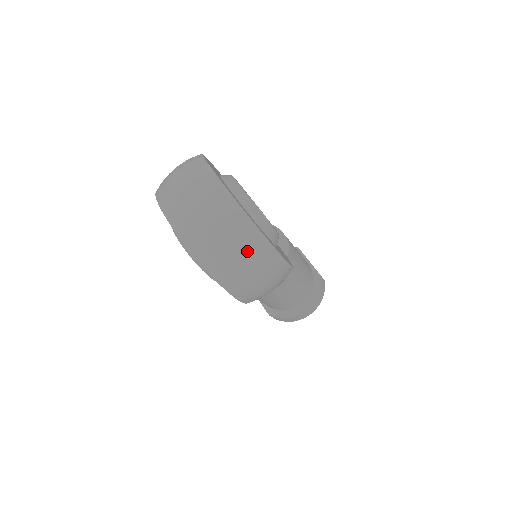
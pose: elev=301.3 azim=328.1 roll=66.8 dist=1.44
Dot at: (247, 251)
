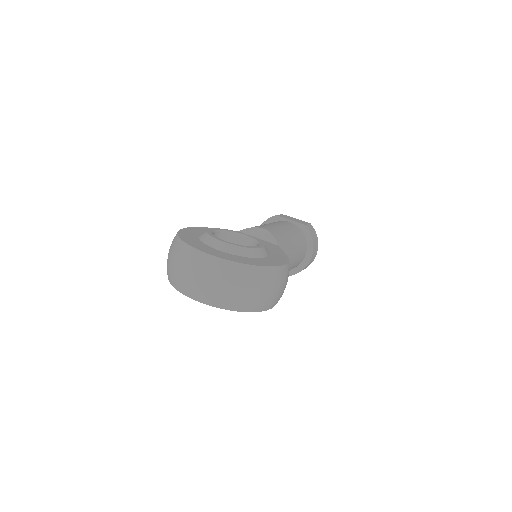
Dot at: (257, 284)
